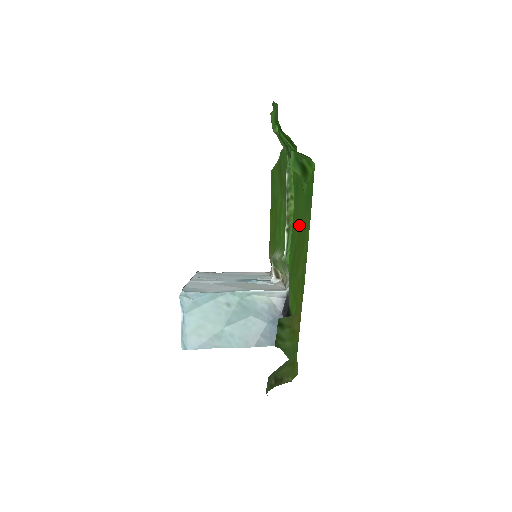
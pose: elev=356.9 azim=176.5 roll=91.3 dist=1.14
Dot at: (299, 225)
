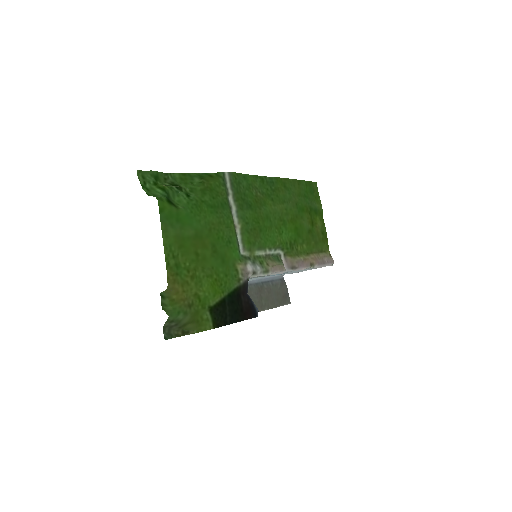
Dot at: (203, 233)
